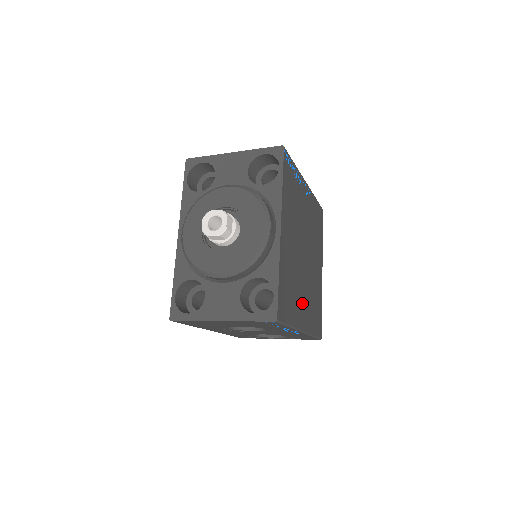
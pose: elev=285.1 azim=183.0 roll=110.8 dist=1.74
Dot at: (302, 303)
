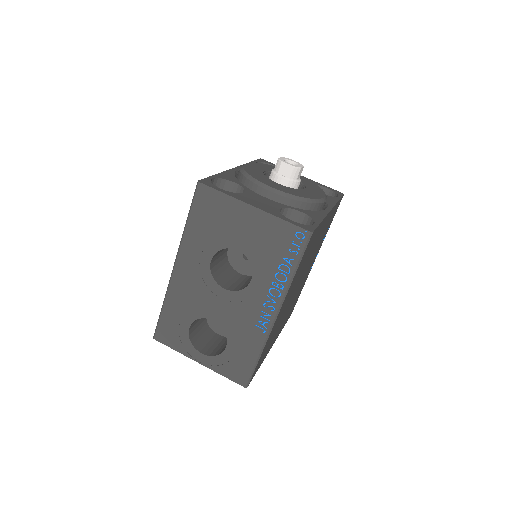
Dot at: (287, 299)
